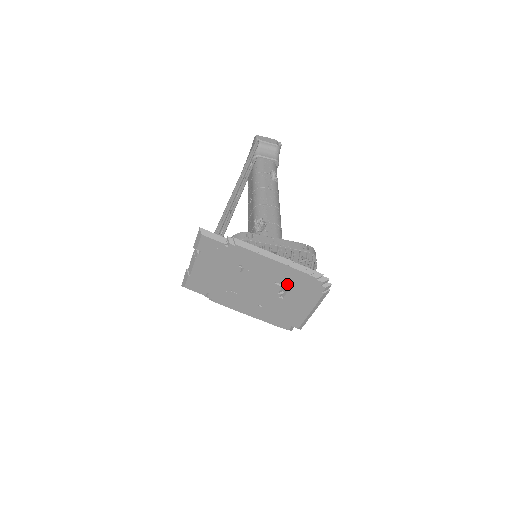
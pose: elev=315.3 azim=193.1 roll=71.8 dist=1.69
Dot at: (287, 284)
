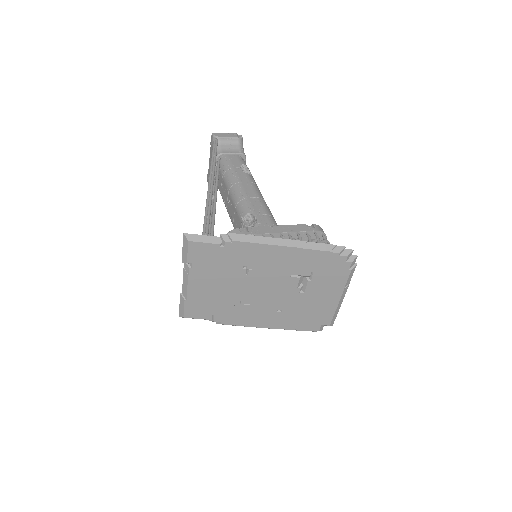
Dot at: (305, 272)
